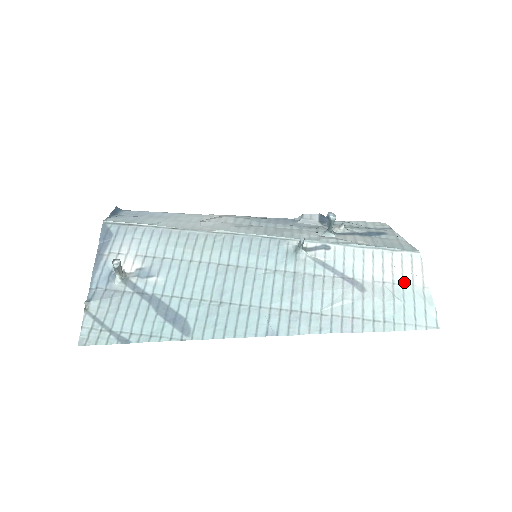
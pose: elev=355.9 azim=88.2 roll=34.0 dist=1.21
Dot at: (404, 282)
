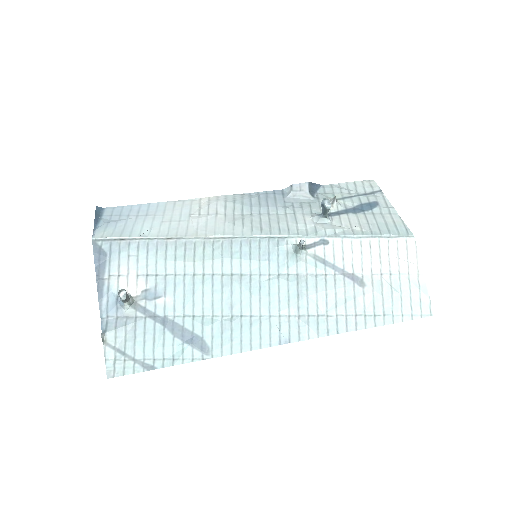
Dot at: (400, 271)
